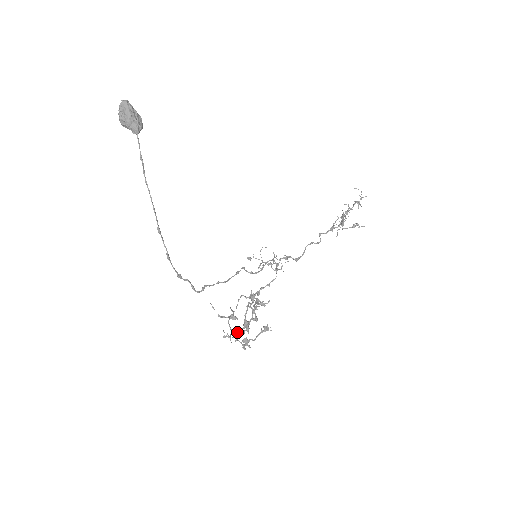
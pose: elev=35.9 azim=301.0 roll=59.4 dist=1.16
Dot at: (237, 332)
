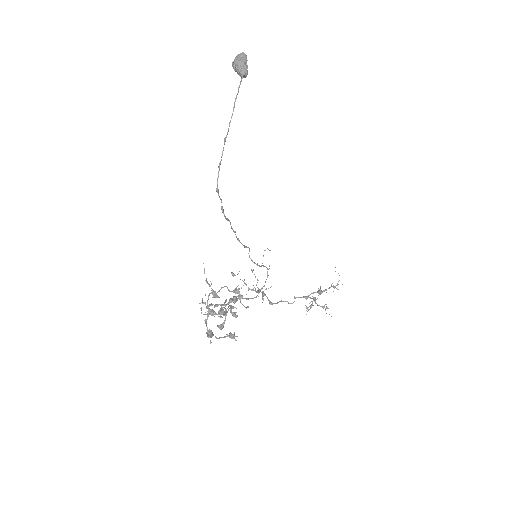
Dot at: (212, 311)
